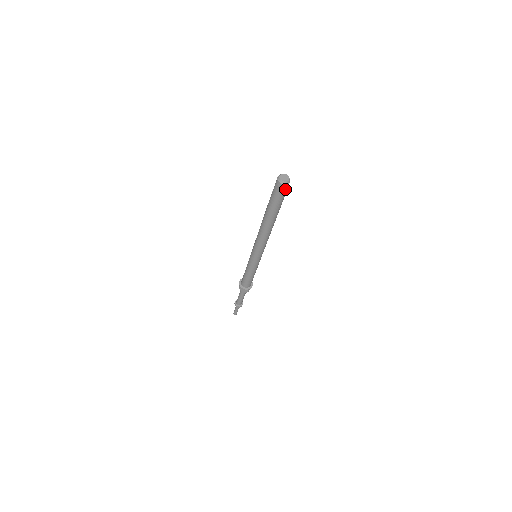
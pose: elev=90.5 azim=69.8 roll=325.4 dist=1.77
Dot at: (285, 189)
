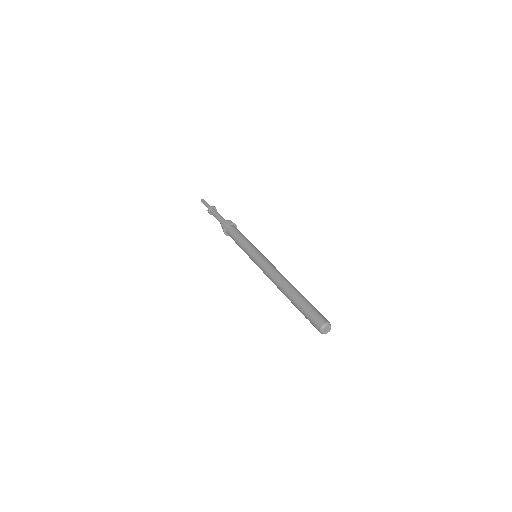
Dot at: occluded
